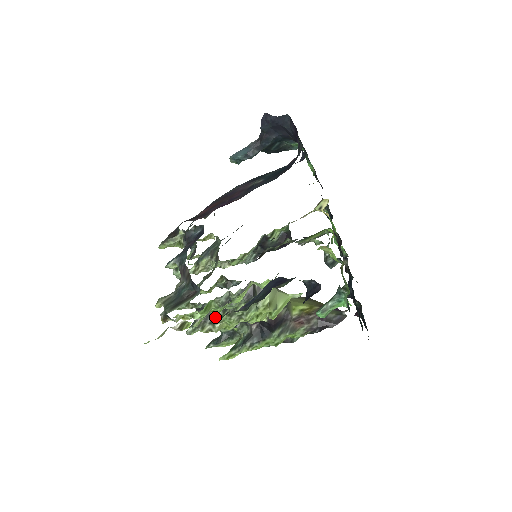
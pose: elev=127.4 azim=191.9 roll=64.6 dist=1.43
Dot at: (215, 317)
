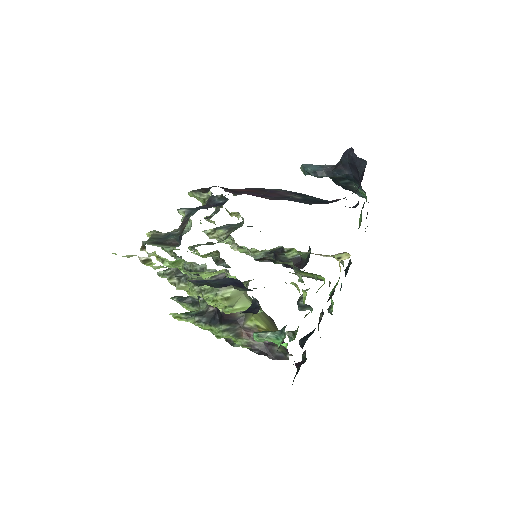
Dot at: (184, 277)
